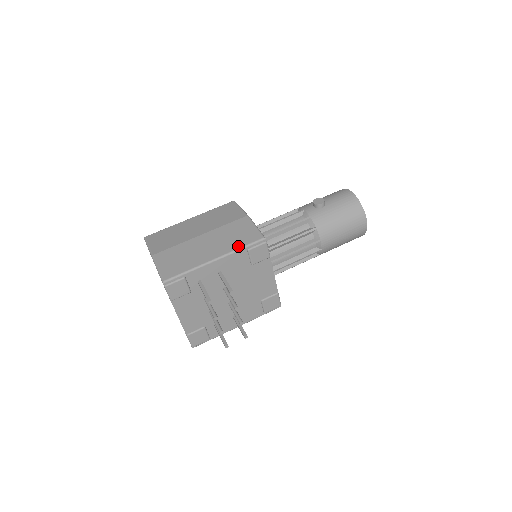
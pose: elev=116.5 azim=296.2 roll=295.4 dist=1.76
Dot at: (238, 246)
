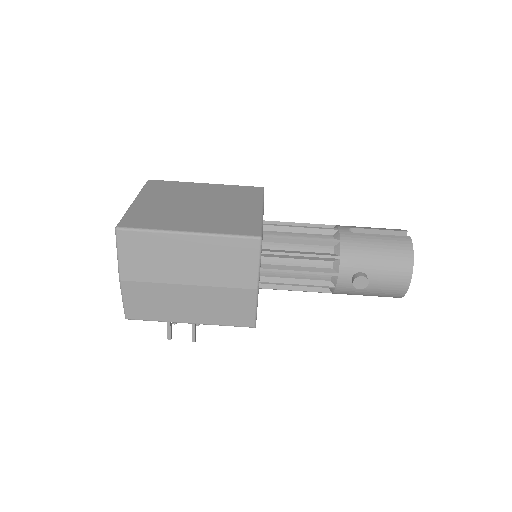
Dot at: (222, 323)
